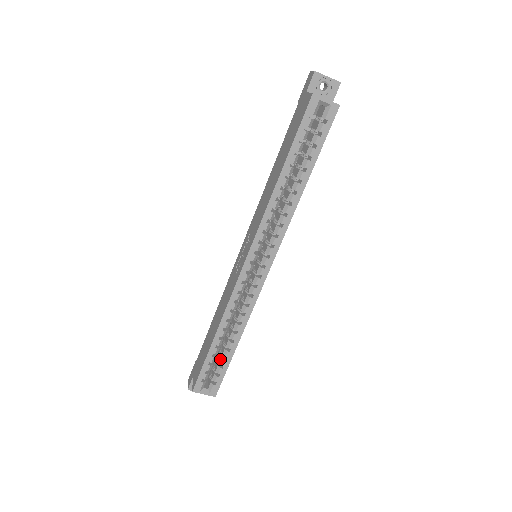
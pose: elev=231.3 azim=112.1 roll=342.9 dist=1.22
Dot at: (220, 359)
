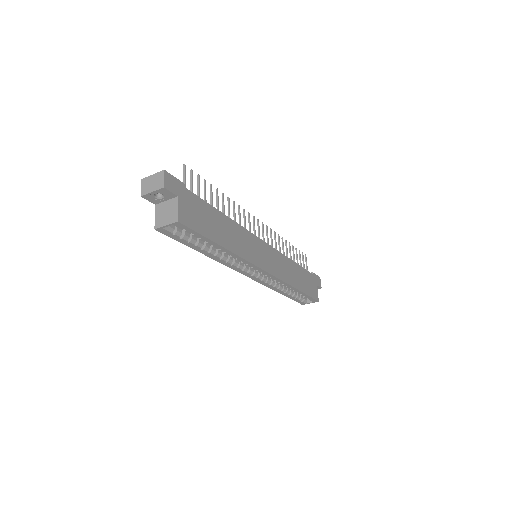
Dot at: occluded
